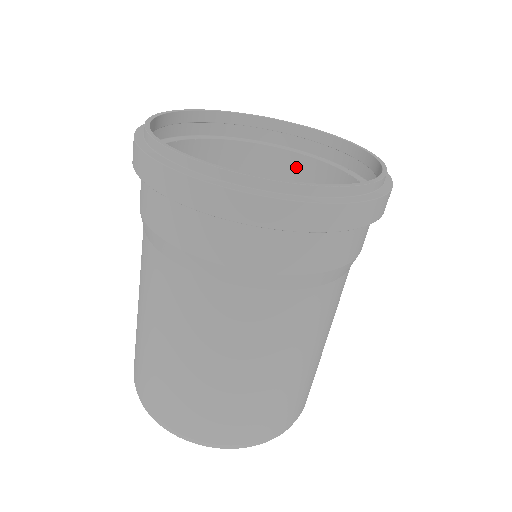
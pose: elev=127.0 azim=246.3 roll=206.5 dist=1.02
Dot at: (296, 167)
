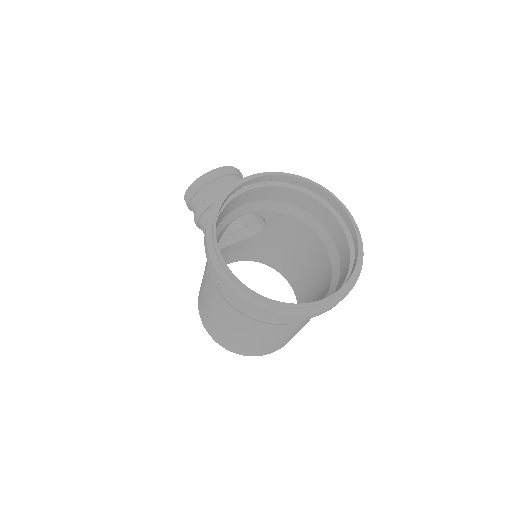
Dot at: (250, 195)
